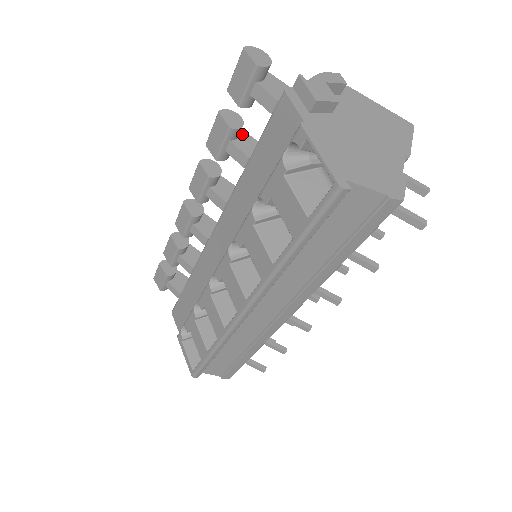
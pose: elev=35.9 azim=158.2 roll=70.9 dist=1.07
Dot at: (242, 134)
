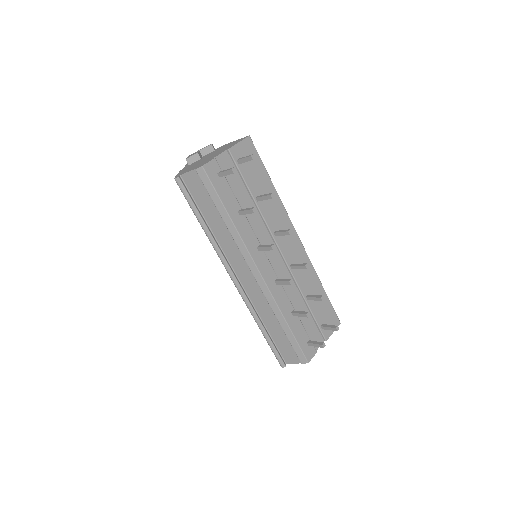
Dot at: occluded
